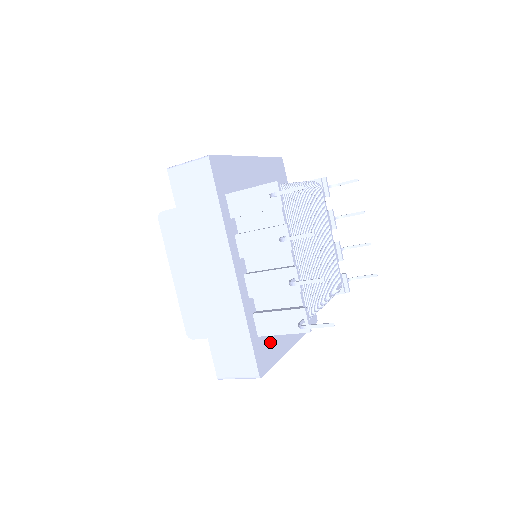
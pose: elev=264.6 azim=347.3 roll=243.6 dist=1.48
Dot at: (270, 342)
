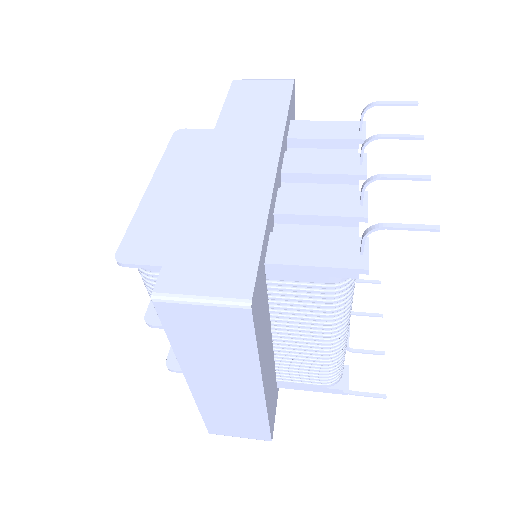
Dot at: (263, 309)
